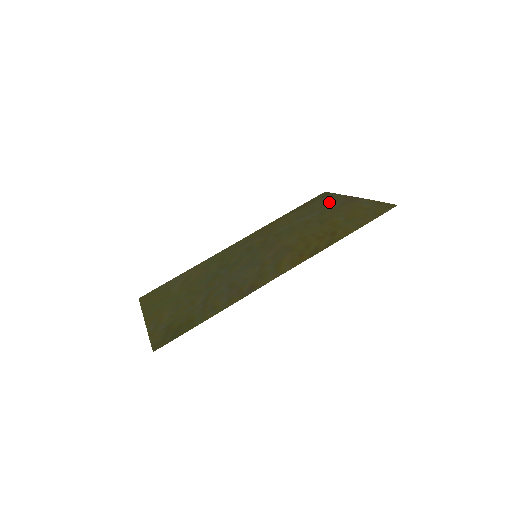
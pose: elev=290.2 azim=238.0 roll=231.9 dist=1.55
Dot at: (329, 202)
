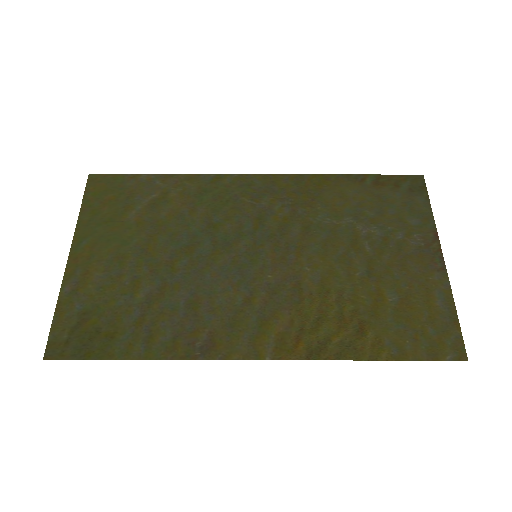
Dot at: (409, 220)
